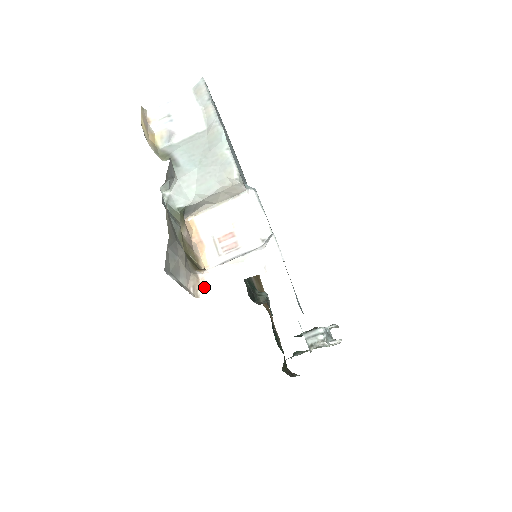
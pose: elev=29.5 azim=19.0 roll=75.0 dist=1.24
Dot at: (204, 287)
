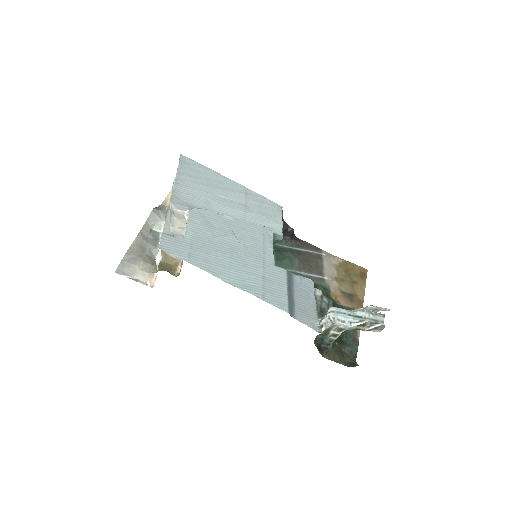
Dot at: occluded
